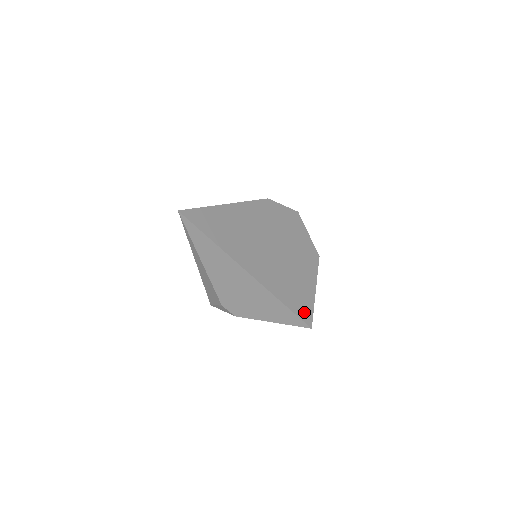
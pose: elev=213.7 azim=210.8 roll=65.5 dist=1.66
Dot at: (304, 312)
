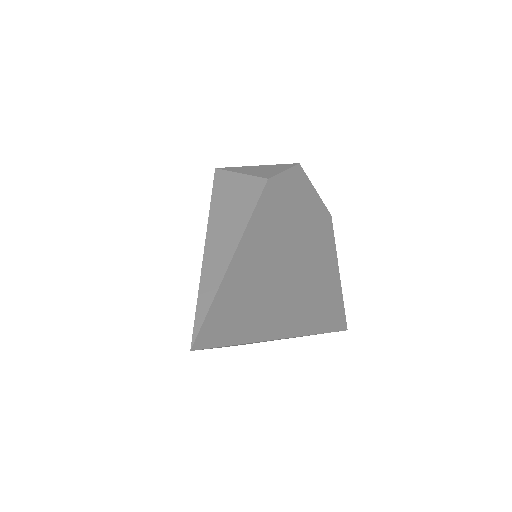
Dot at: (338, 318)
